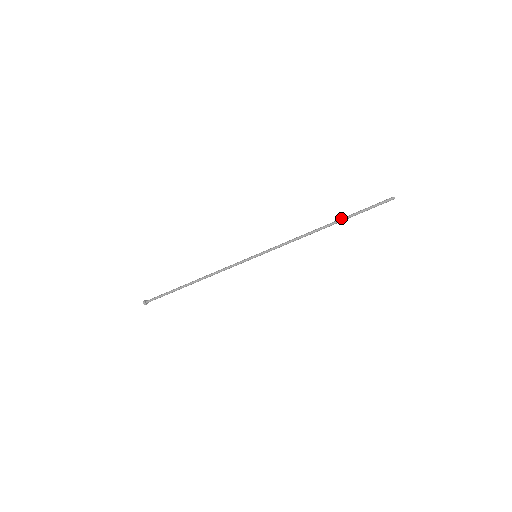
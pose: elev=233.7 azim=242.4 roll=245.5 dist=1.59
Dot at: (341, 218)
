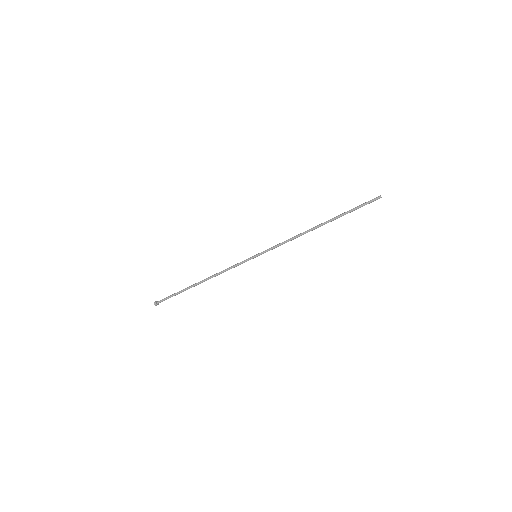
Dot at: occluded
